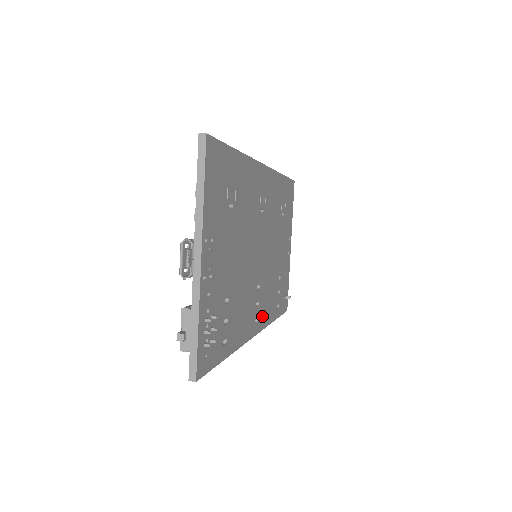
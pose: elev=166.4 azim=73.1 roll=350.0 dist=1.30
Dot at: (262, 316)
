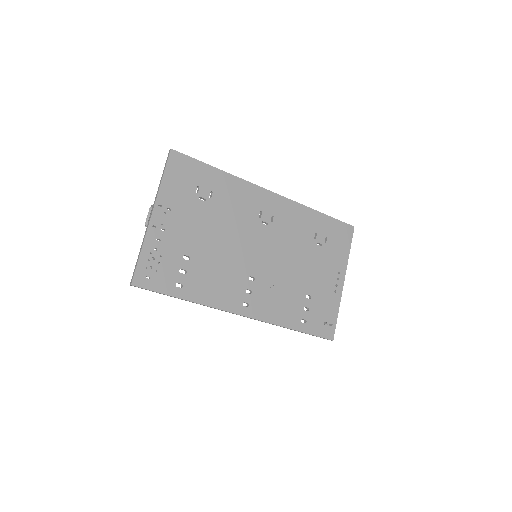
Dot at: (260, 308)
